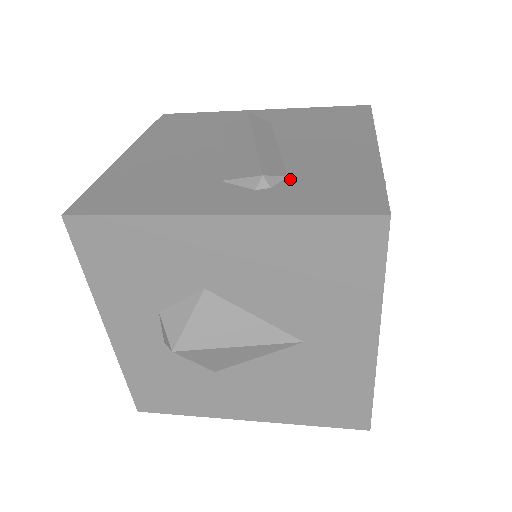
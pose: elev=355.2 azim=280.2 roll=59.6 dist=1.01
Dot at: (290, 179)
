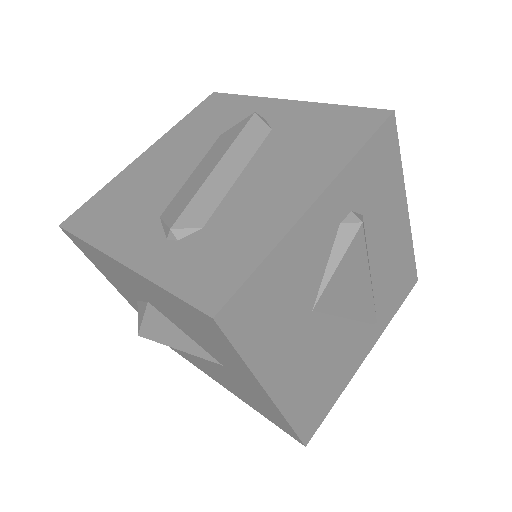
Dot at: (200, 233)
